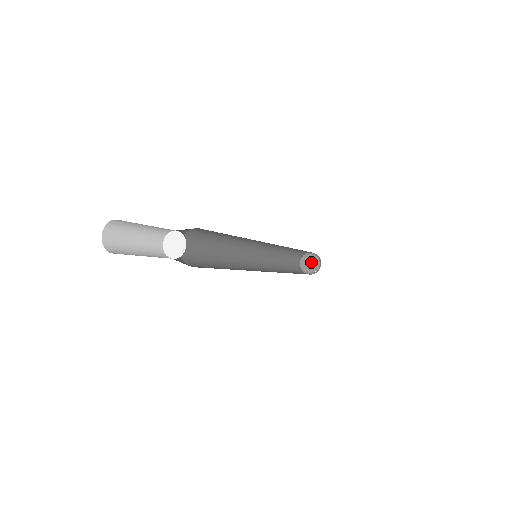
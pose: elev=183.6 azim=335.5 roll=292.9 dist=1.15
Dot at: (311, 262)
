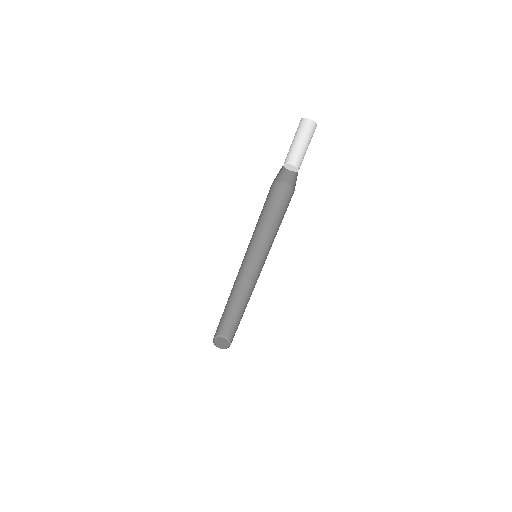
Dot at: (221, 342)
